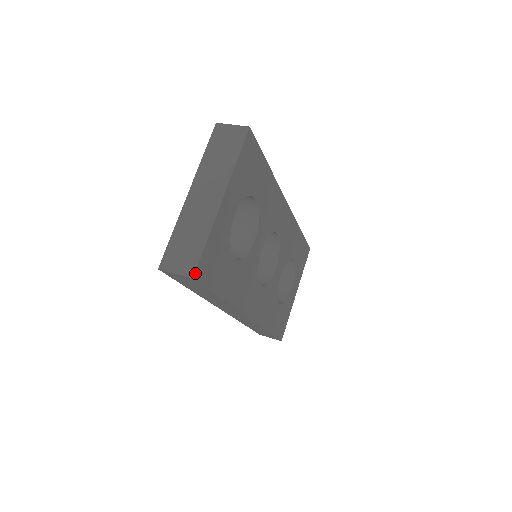
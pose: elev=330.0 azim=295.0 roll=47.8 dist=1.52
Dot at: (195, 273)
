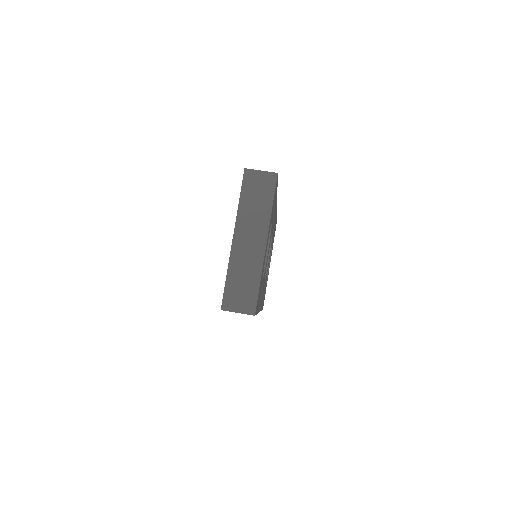
Dot at: (255, 311)
